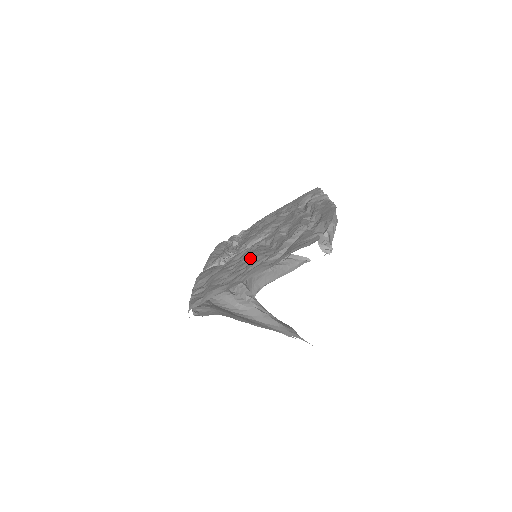
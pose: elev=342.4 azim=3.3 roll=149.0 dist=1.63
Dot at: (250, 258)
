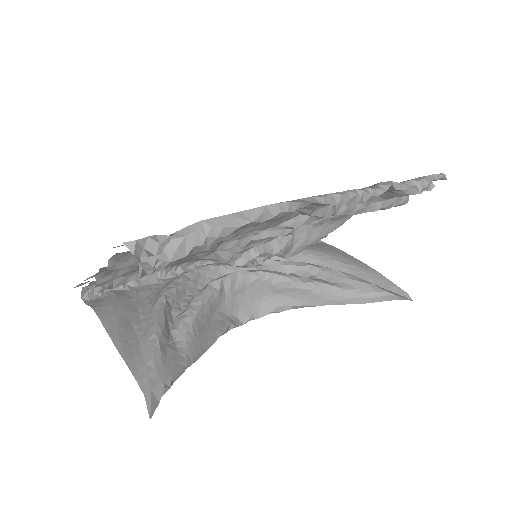
Dot at: occluded
